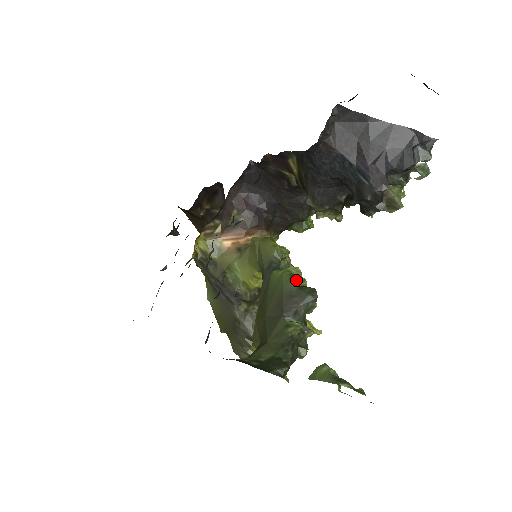
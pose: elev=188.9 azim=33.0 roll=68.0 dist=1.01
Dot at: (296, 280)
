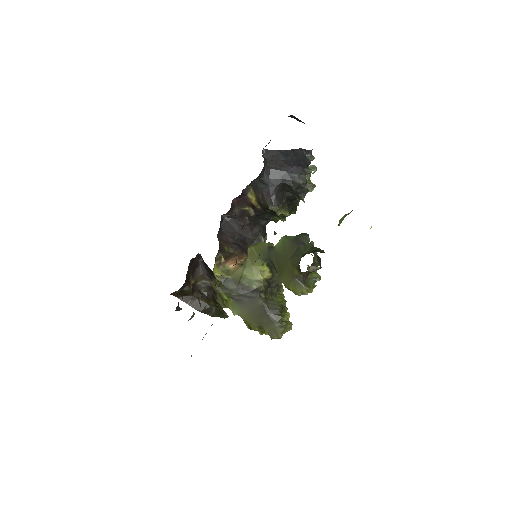
Dot at: (292, 236)
